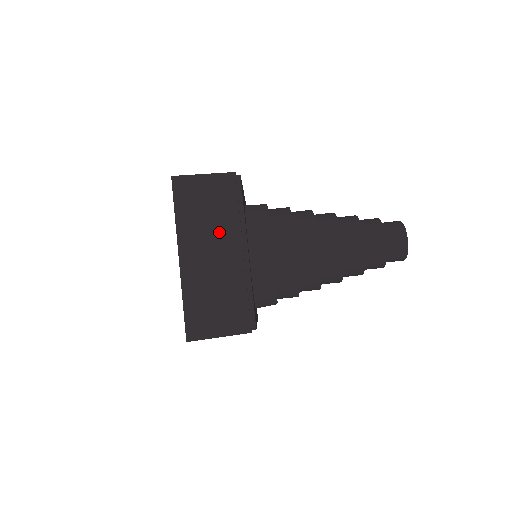
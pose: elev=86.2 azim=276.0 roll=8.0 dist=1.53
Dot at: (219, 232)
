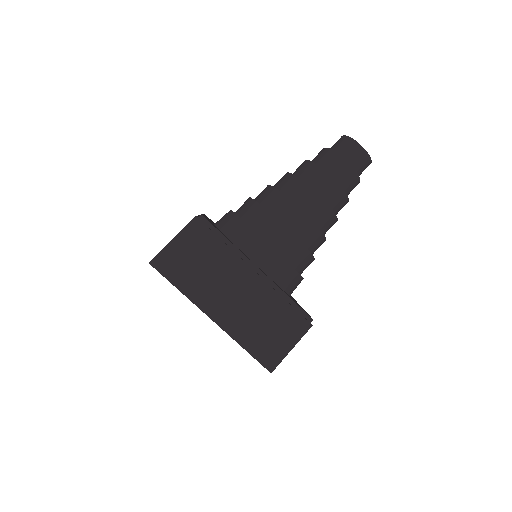
Dot at: (224, 274)
